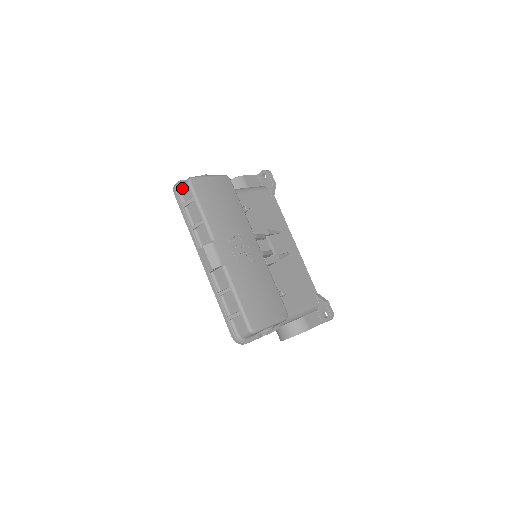
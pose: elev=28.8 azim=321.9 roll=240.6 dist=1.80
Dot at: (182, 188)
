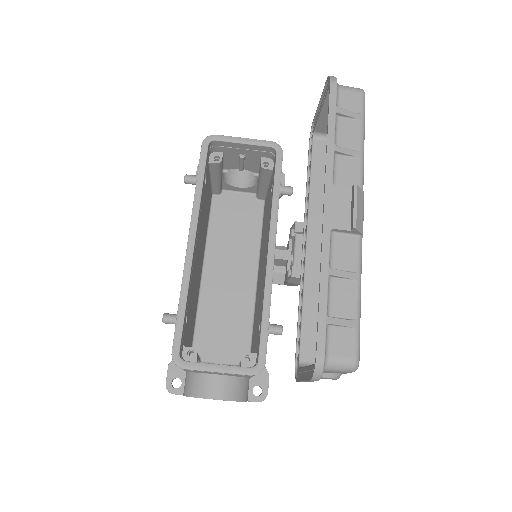
Dot at: (346, 90)
